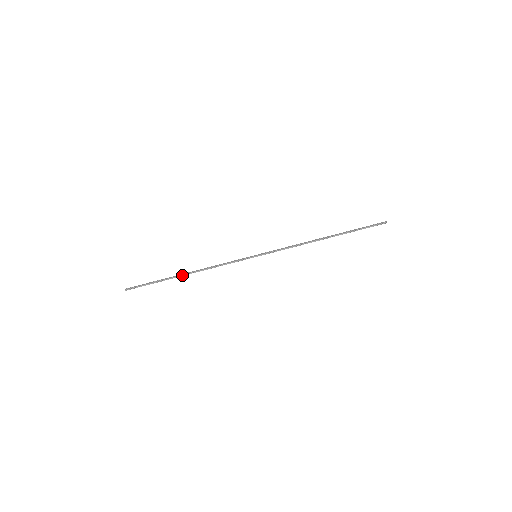
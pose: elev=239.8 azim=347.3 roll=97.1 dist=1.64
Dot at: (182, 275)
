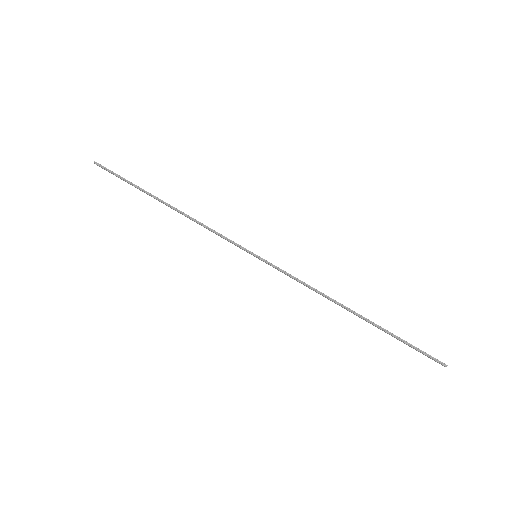
Dot at: (162, 201)
